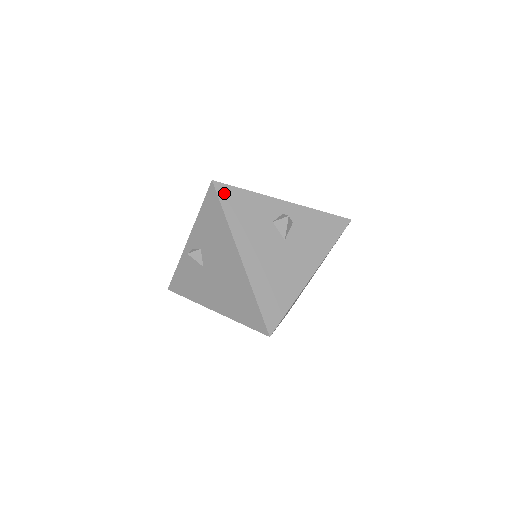
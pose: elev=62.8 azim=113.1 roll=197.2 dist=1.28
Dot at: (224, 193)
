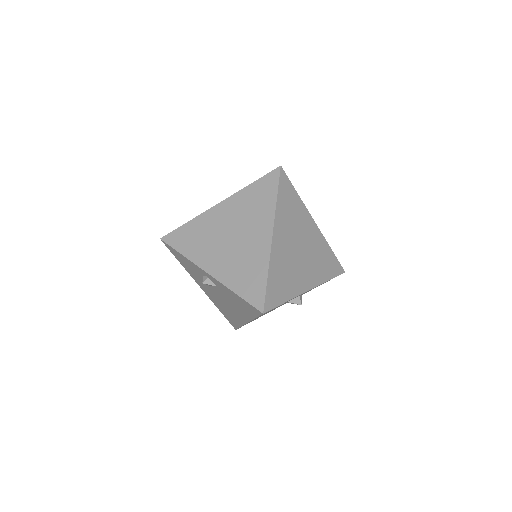
Dot at: occluded
